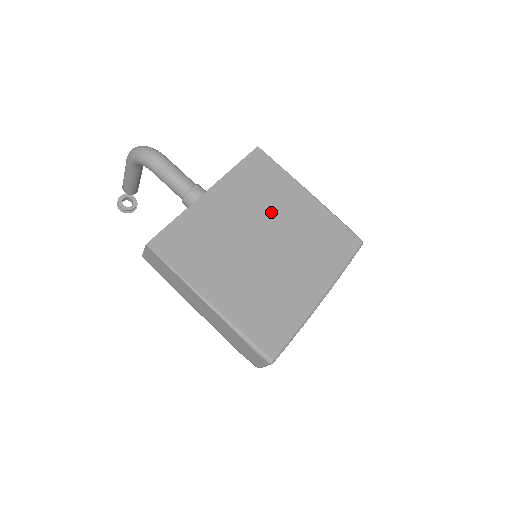
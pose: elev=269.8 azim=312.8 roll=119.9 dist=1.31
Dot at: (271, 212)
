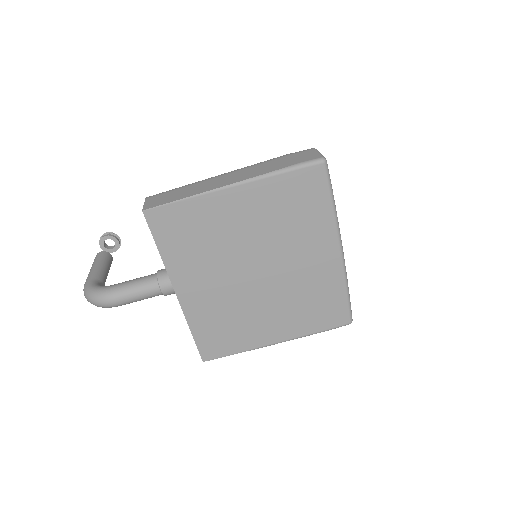
Dot at: (230, 247)
